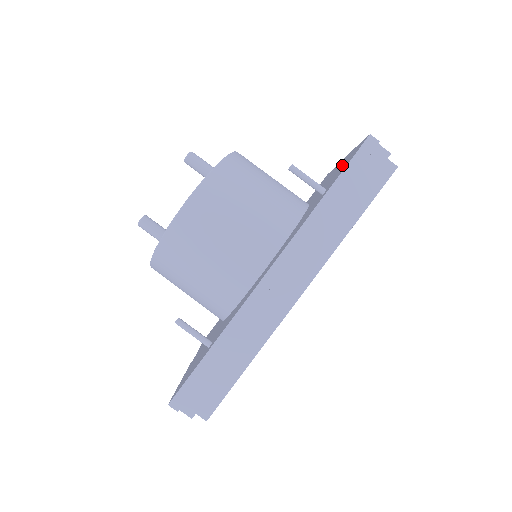
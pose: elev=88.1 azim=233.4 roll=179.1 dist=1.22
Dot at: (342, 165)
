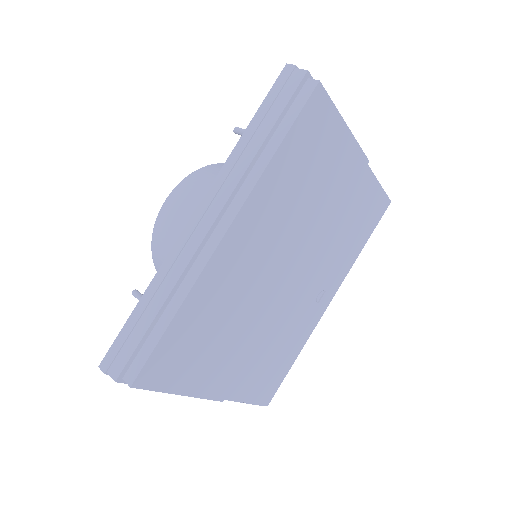
Dot at: occluded
